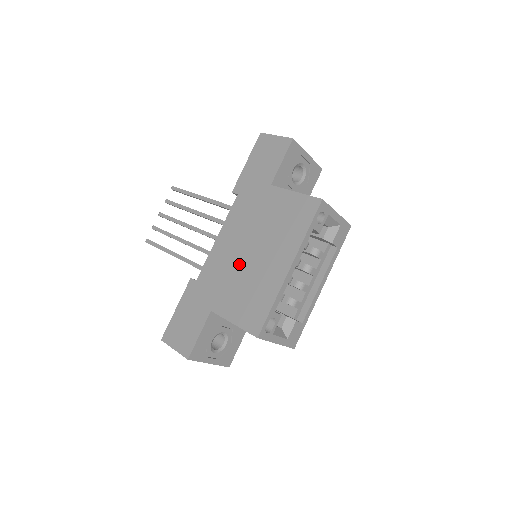
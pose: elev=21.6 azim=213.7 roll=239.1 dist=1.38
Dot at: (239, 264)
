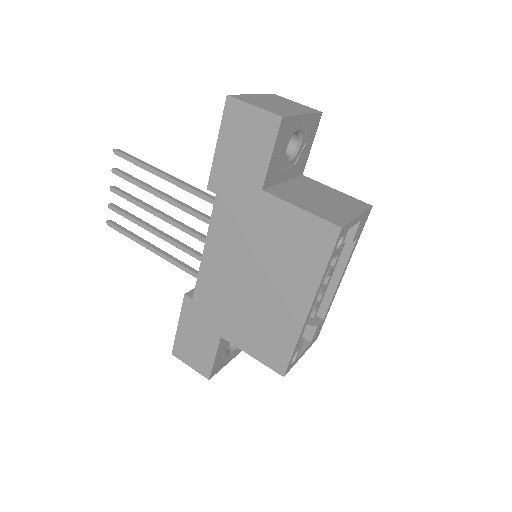
Dot at: (242, 291)
